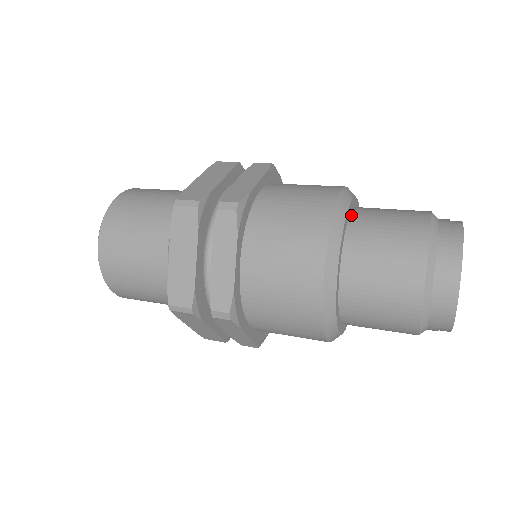
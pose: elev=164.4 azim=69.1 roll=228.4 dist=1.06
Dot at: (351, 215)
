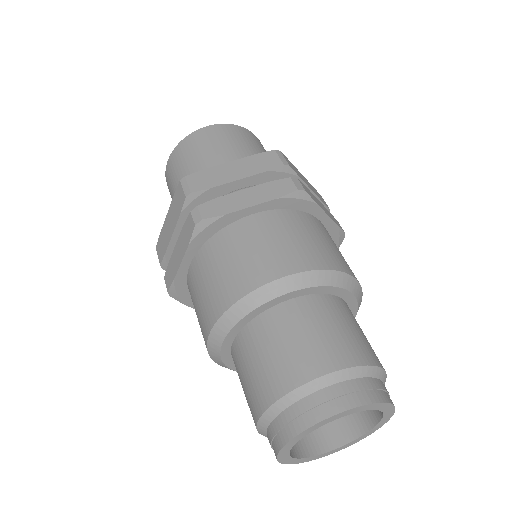
Dot at: (235, 340)
